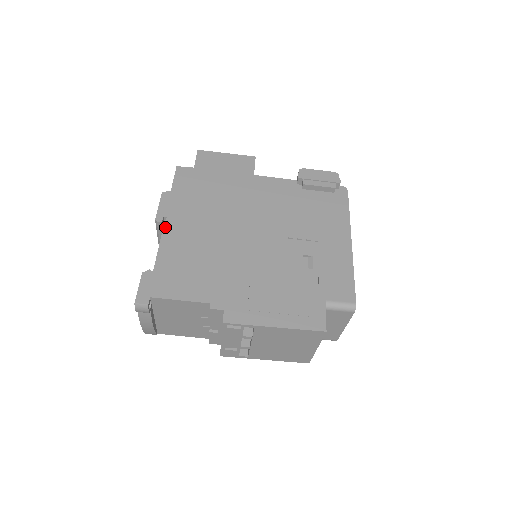
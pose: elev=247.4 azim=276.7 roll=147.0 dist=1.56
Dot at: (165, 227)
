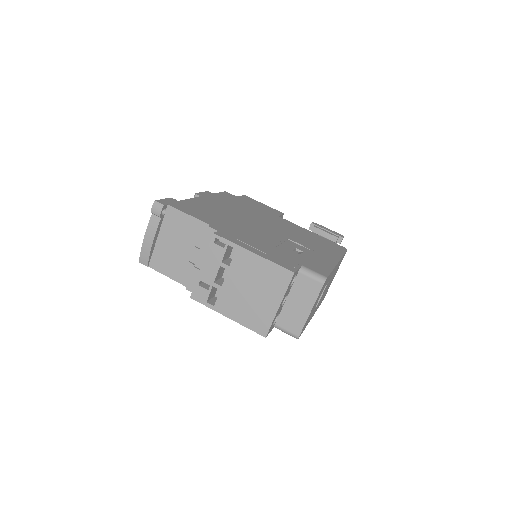
Dot at: (200, 197)
